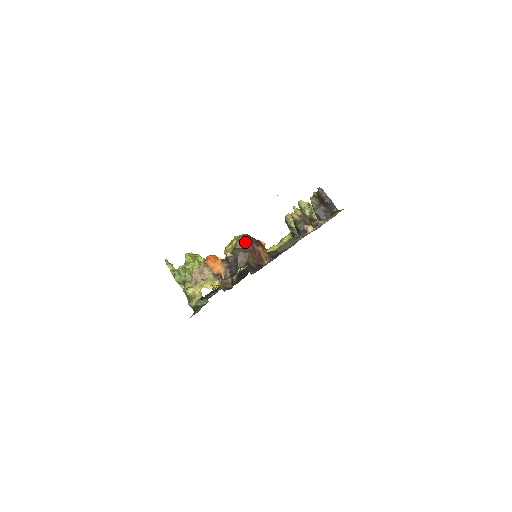
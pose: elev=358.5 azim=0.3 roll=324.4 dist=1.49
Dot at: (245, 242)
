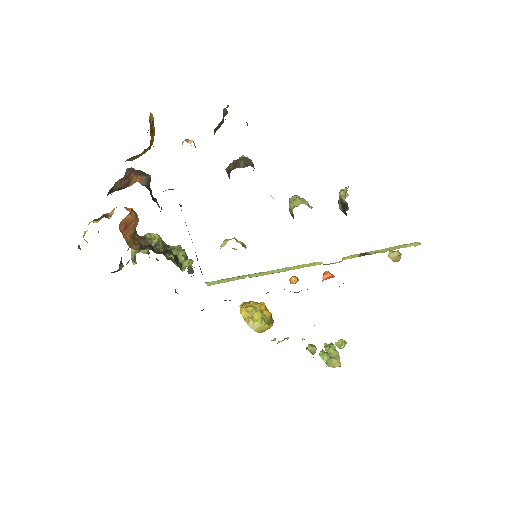
Dot at: (126, 173)
